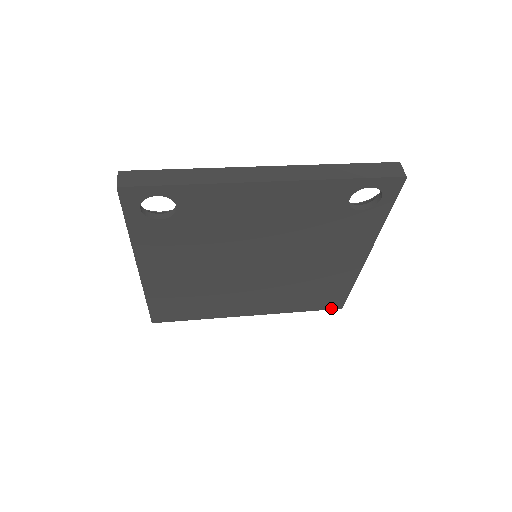
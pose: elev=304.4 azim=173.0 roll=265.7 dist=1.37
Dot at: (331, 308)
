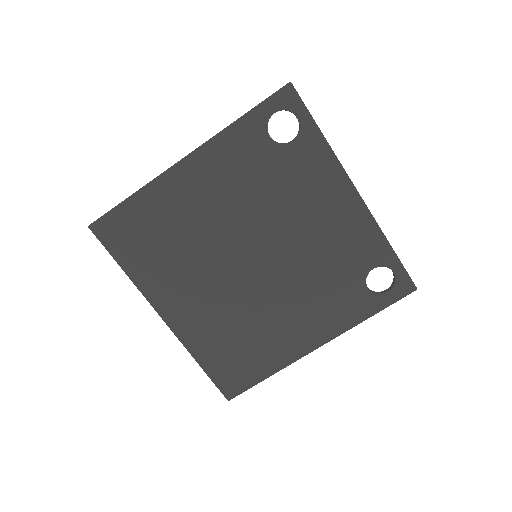
Dot at: (223, 389)
